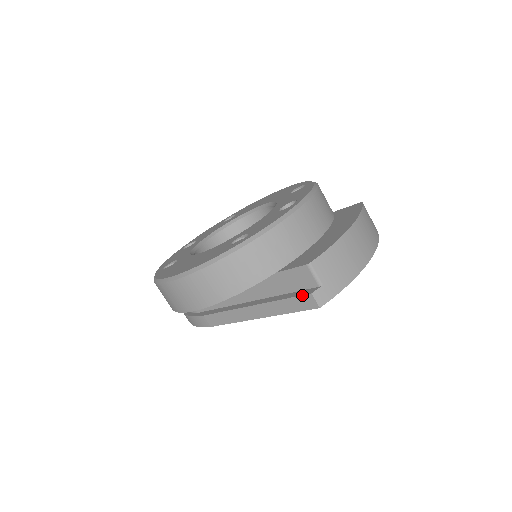
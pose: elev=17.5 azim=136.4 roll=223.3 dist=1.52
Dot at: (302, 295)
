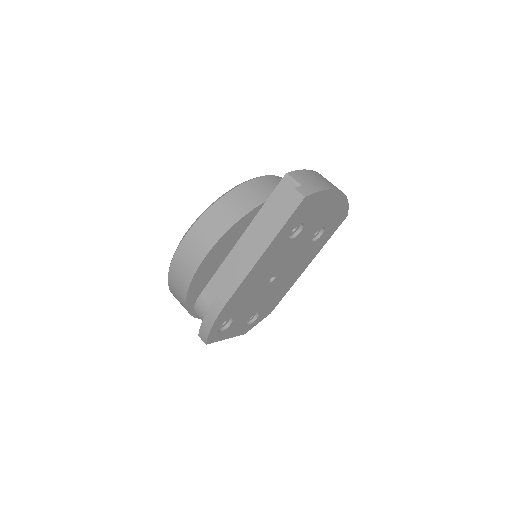
Dot at: occluded
